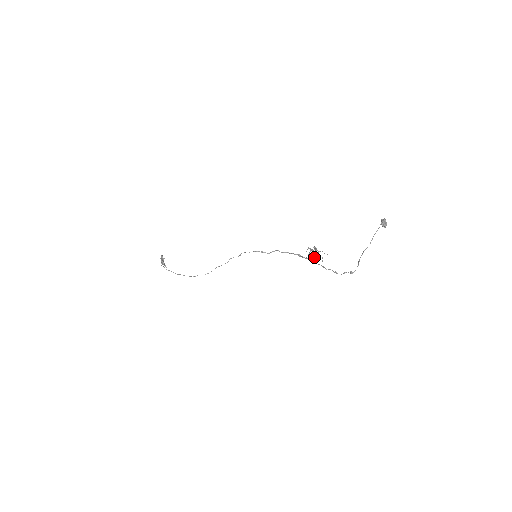
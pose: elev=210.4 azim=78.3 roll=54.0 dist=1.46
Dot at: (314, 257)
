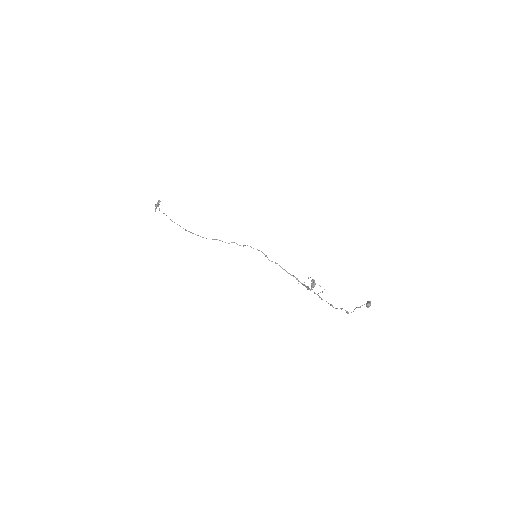
Dot at: (313, 286)
